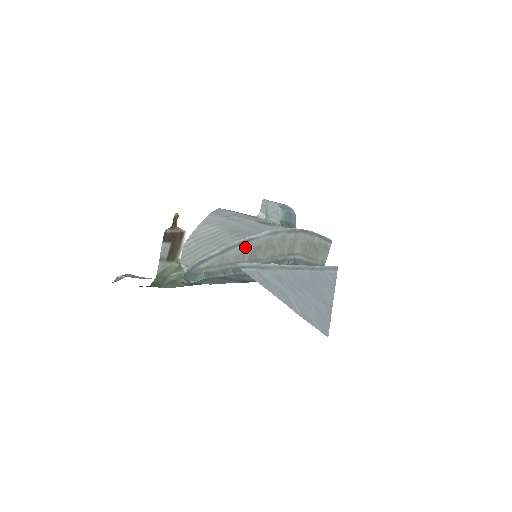
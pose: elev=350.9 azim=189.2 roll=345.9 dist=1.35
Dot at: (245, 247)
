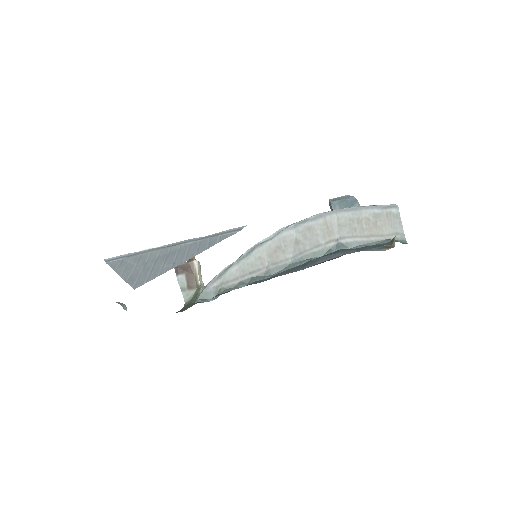
Dot at: (259, 253)
